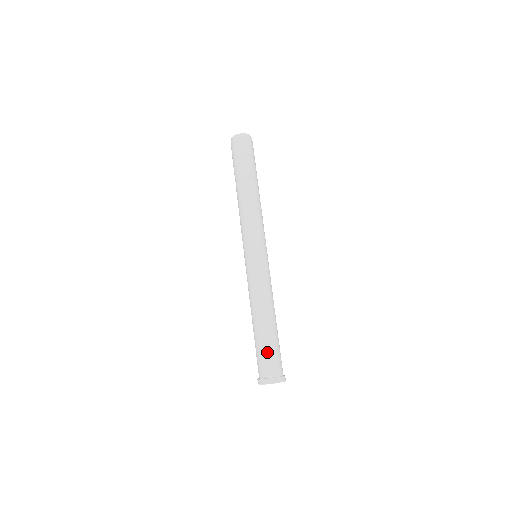
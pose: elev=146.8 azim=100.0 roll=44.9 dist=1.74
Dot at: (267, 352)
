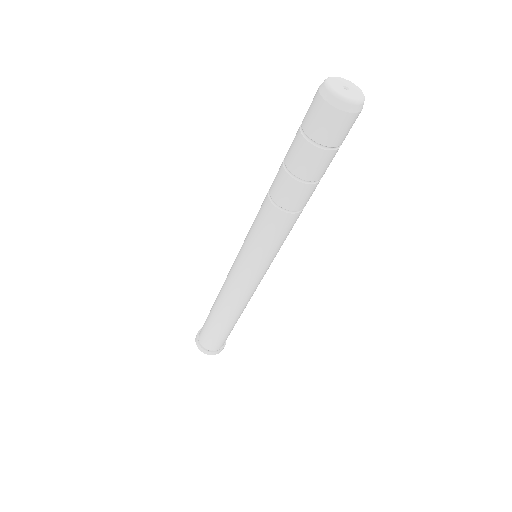
Dot at: (206, 329)
